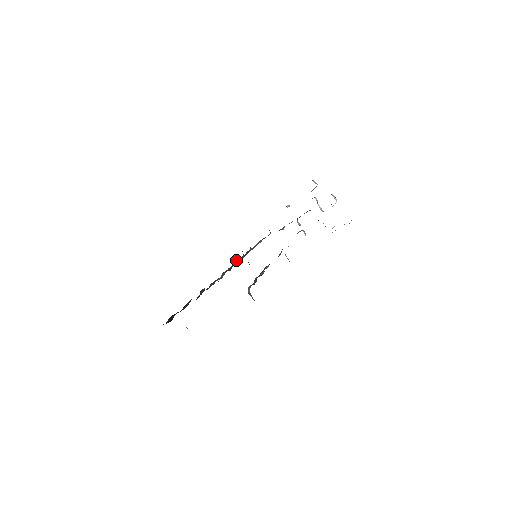
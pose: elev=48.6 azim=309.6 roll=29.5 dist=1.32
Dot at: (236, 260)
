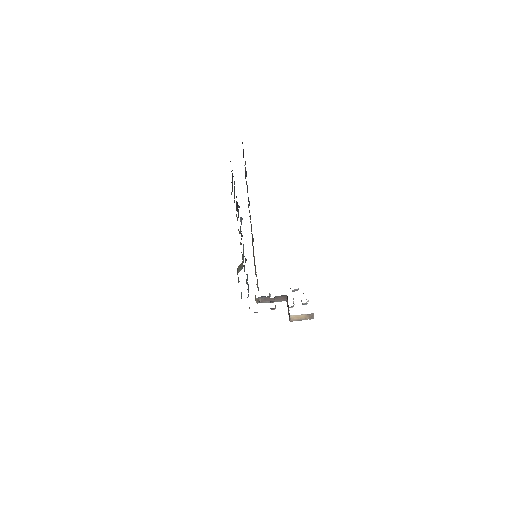
Dot at: occluded
